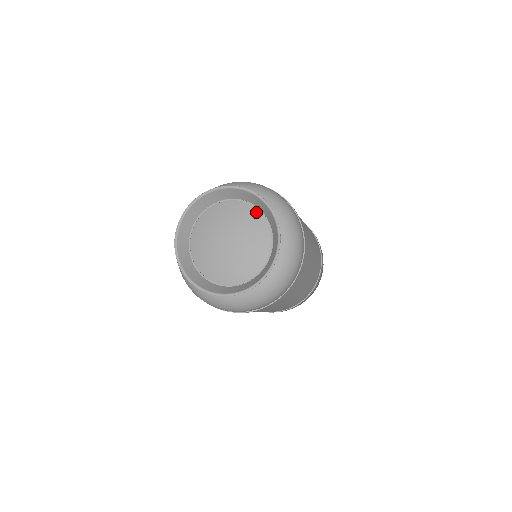
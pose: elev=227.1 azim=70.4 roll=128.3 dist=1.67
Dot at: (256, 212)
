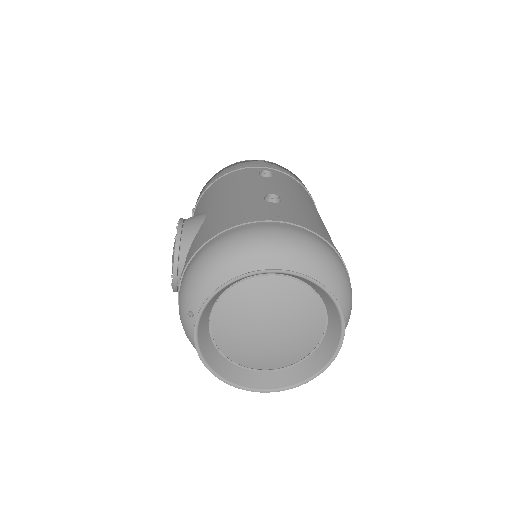
Dot at: (318, 304)
